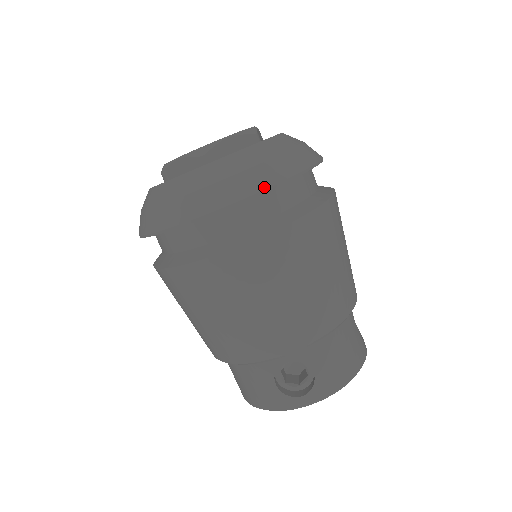
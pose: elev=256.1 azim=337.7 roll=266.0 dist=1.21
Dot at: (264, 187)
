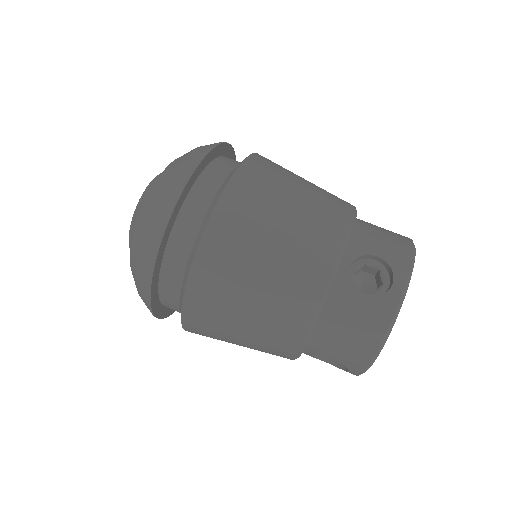
Dot at: (202, 155)
